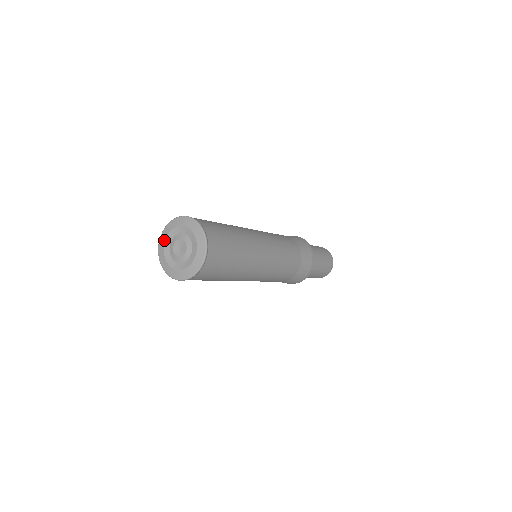
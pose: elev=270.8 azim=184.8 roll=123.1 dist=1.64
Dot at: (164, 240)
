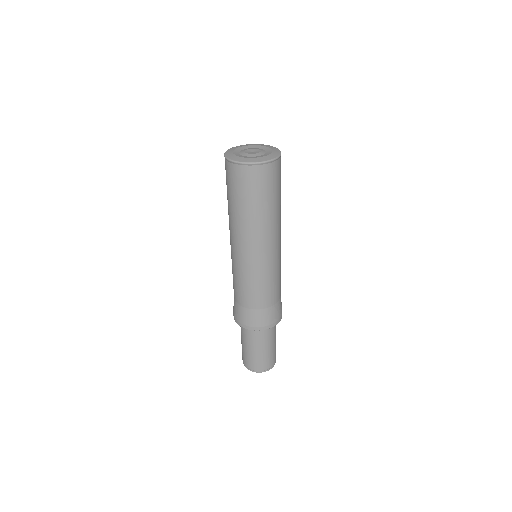
Dot at: (244, 145)
